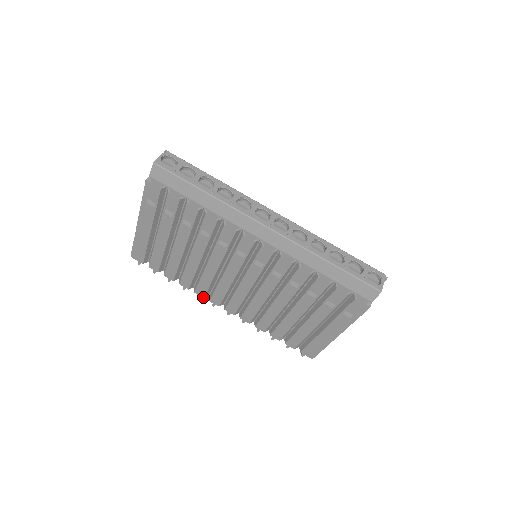
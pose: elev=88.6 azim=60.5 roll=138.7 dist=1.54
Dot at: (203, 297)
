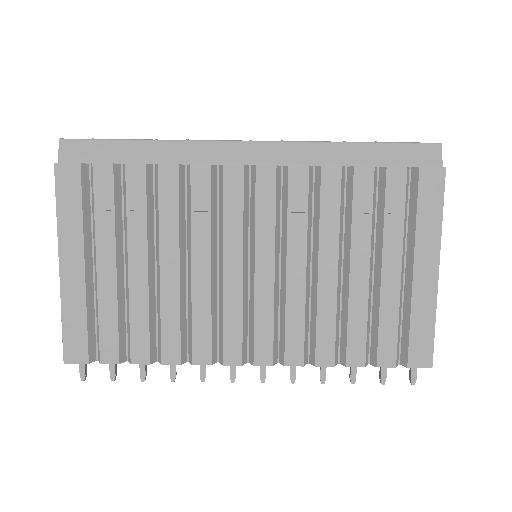
Dot at: (209, 364)
